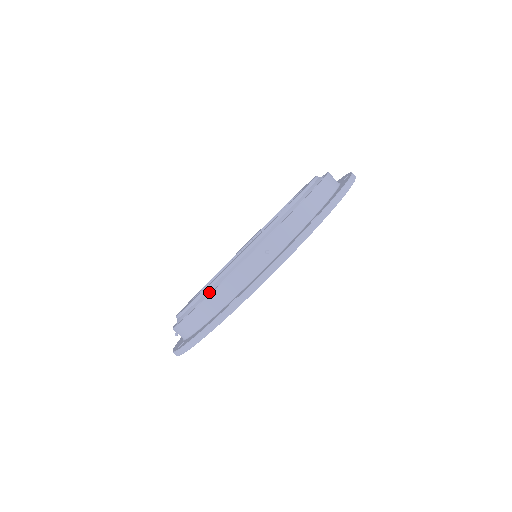
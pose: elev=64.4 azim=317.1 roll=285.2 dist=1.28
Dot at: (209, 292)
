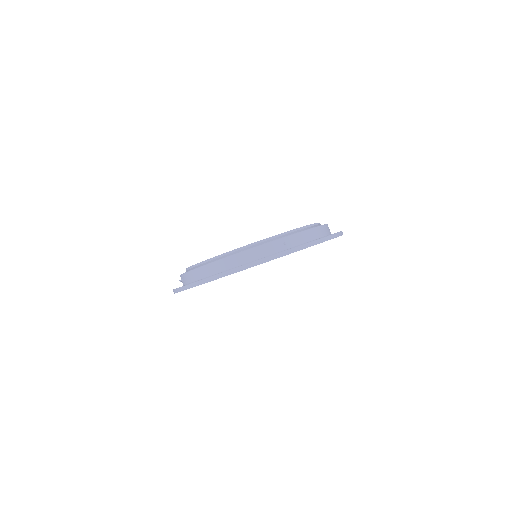
Dot at: (235, 253)
